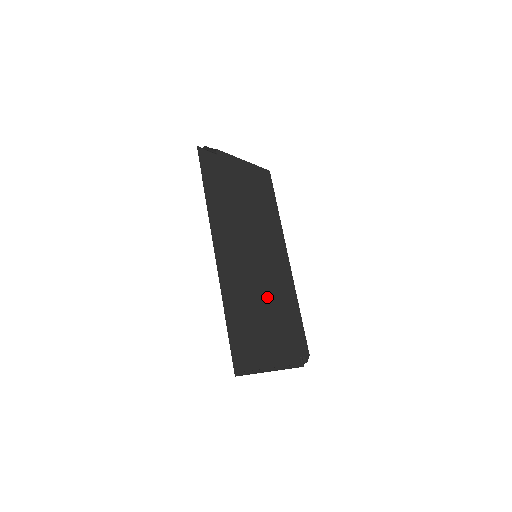
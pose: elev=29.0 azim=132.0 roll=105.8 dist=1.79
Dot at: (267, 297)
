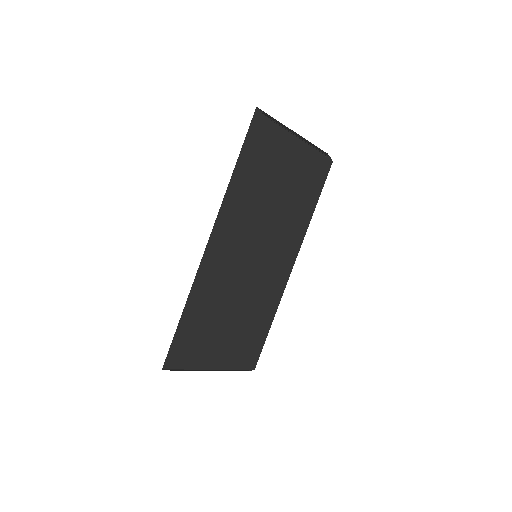
Dot at: (239, 307)
